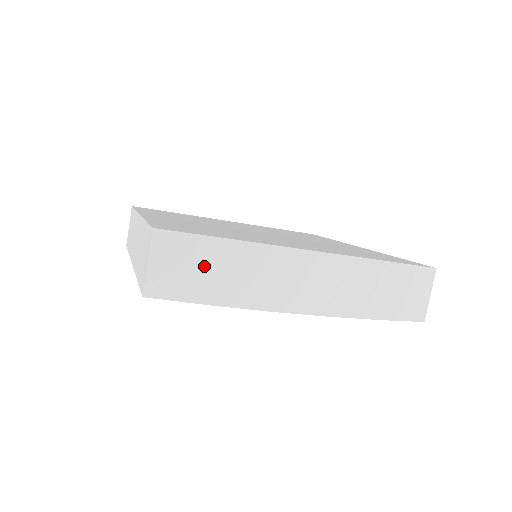
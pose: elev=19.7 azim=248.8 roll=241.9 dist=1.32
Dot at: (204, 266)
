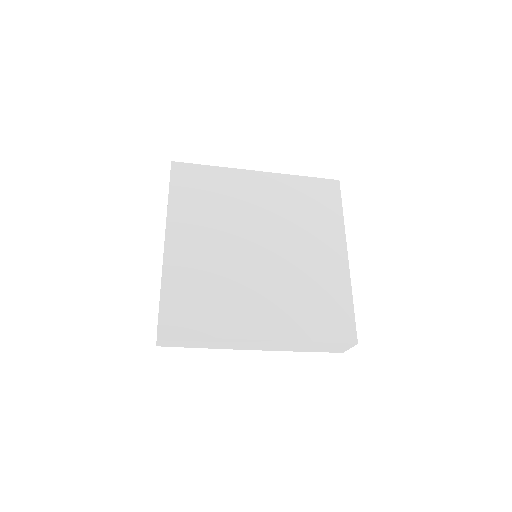
Dot at: (190, 342)
